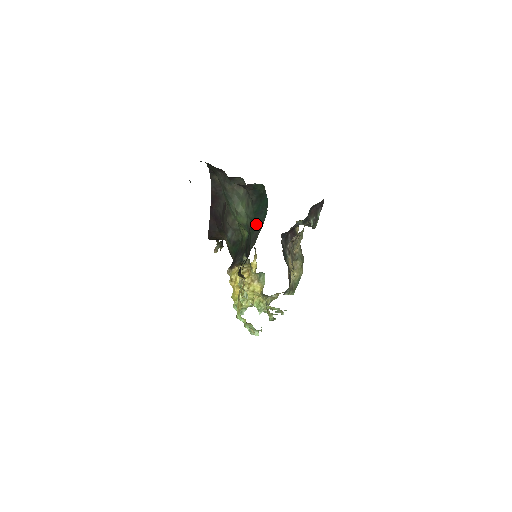
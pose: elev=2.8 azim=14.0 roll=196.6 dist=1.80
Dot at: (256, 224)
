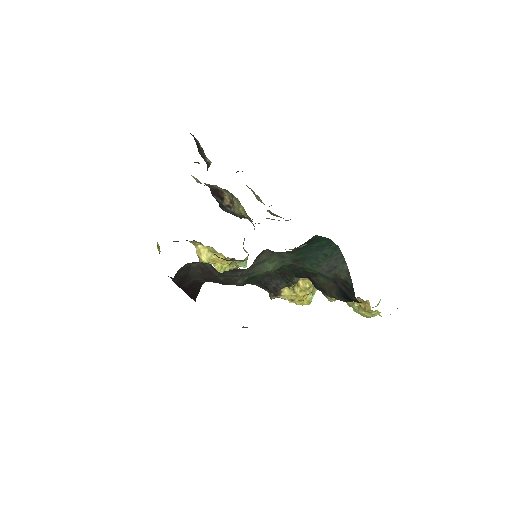
Dot at: (317, 260)
